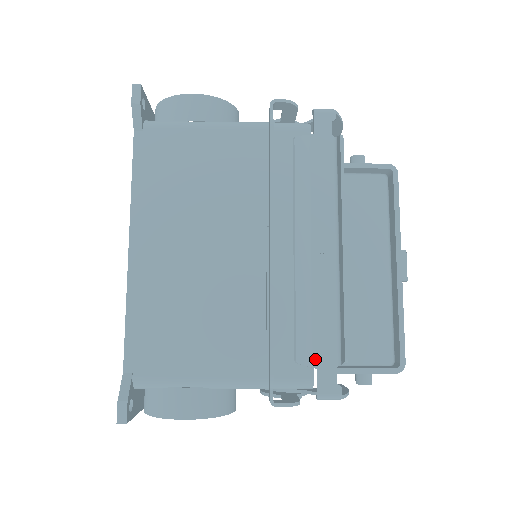
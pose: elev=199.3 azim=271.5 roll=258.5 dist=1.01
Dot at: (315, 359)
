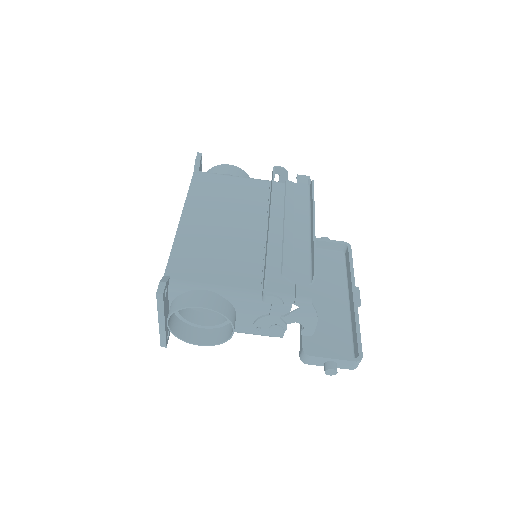
Dot at: (295, 278)
